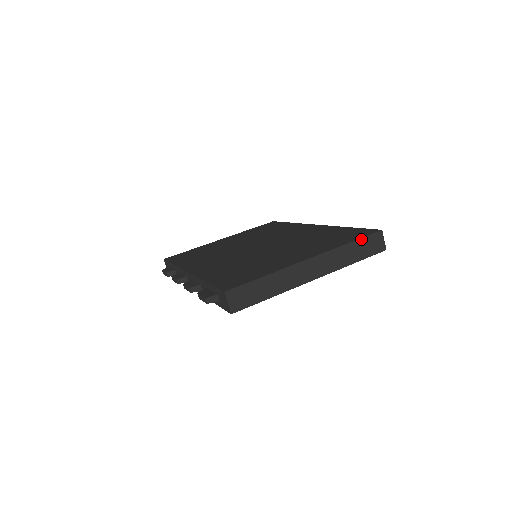
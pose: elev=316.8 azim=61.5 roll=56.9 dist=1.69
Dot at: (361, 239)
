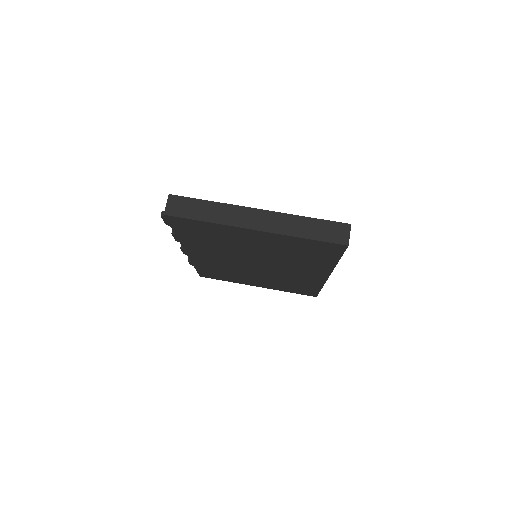
Dot at: (323, 220)
